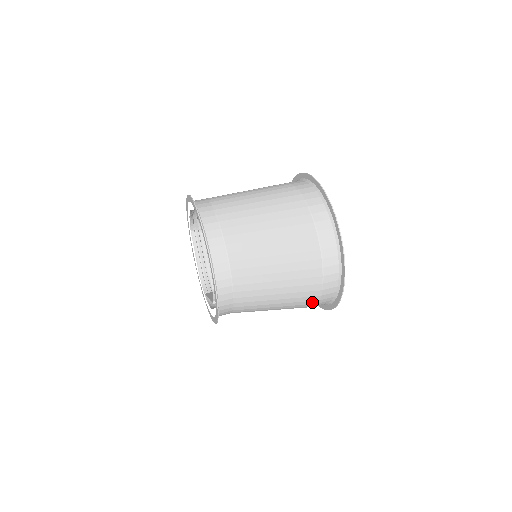
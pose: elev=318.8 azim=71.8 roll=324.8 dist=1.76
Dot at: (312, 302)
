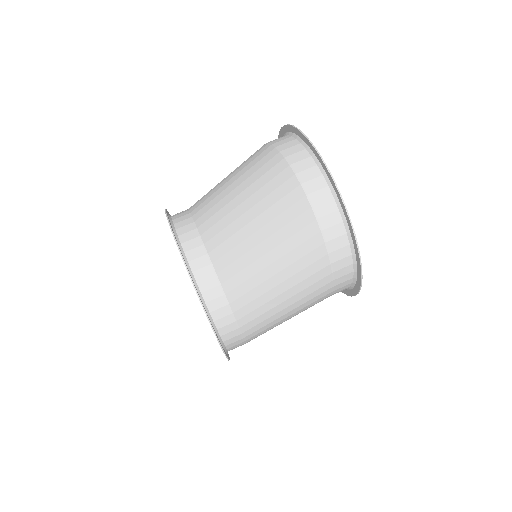
Dot at: (324, 271)
